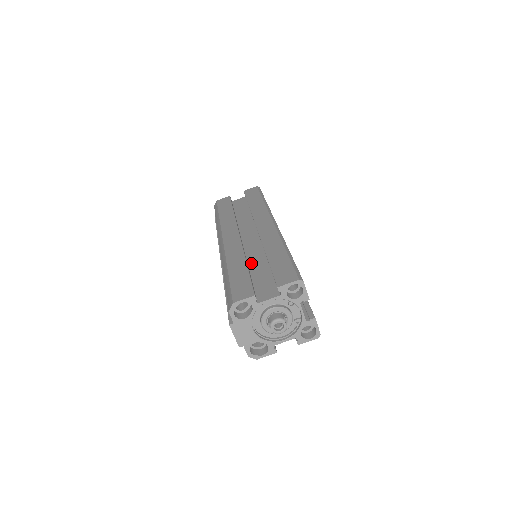
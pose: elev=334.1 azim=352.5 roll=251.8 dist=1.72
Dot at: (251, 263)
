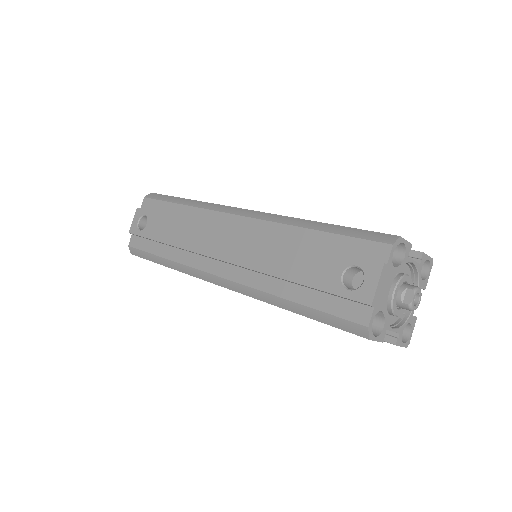
Dot at: occluded
